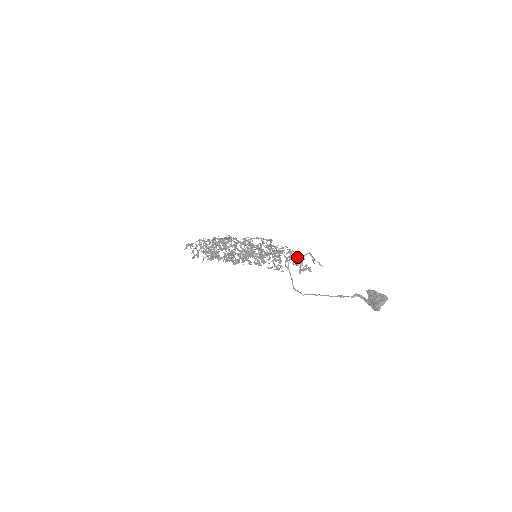
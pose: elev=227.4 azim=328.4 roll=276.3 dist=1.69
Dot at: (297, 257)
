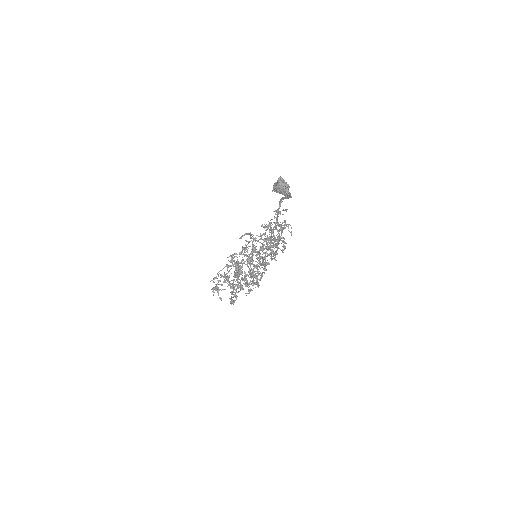
Dot at: (270, 224)
